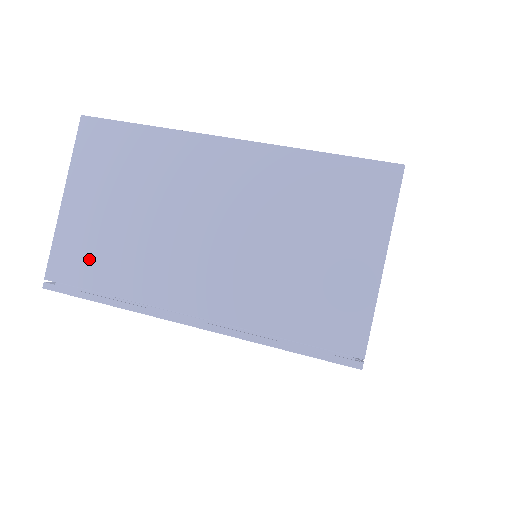
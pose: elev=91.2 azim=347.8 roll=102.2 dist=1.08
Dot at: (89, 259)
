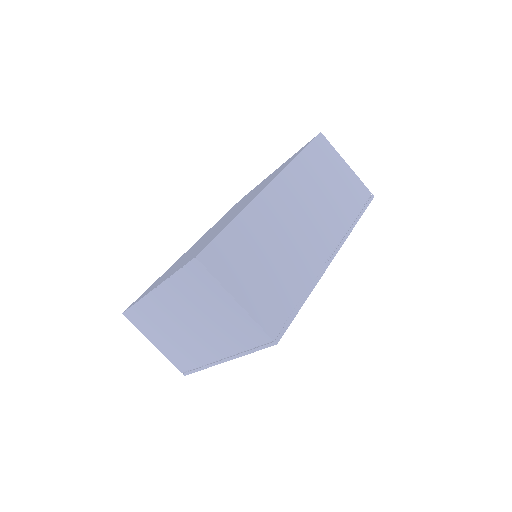
Dot at: (180, 359)
